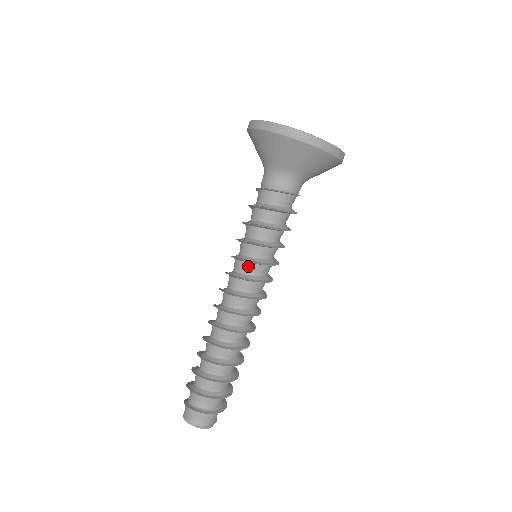
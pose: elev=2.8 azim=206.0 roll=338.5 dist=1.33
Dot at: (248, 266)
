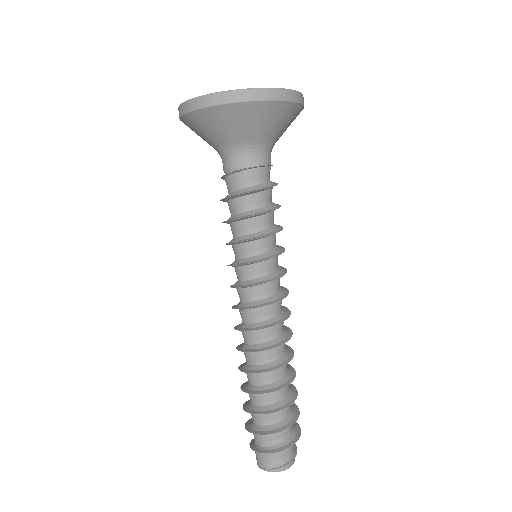
Dot at: (236, 271)
